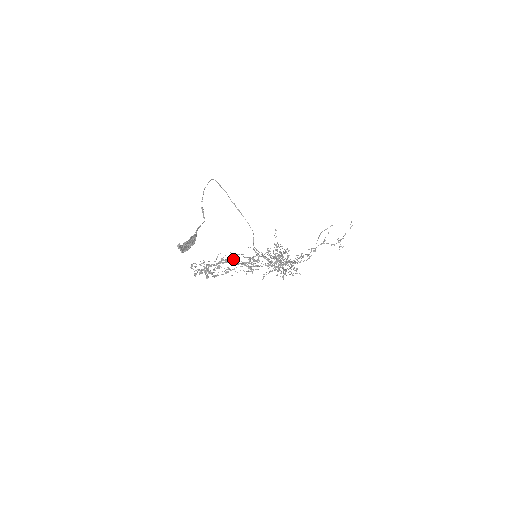
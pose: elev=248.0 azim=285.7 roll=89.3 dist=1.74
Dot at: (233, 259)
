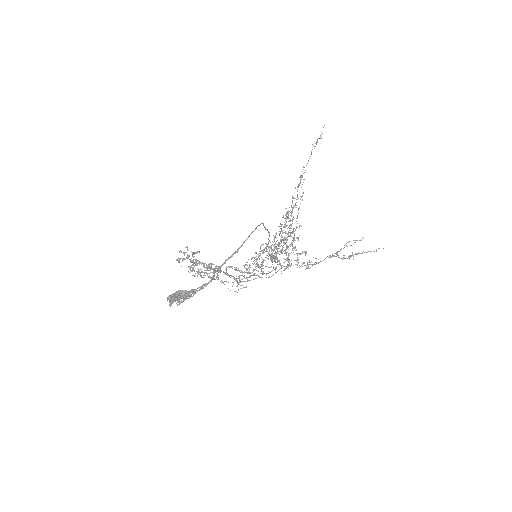
Dot at: (227, 274)
